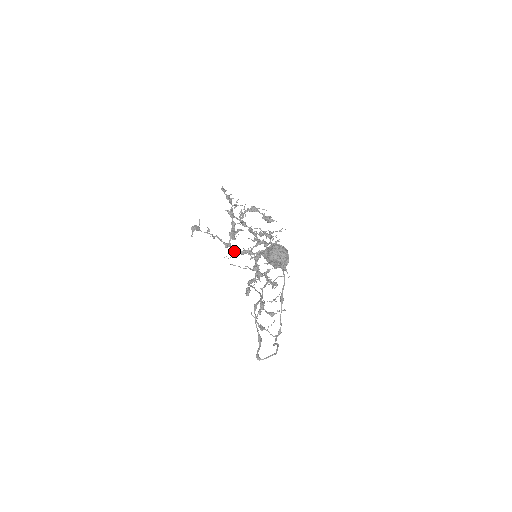
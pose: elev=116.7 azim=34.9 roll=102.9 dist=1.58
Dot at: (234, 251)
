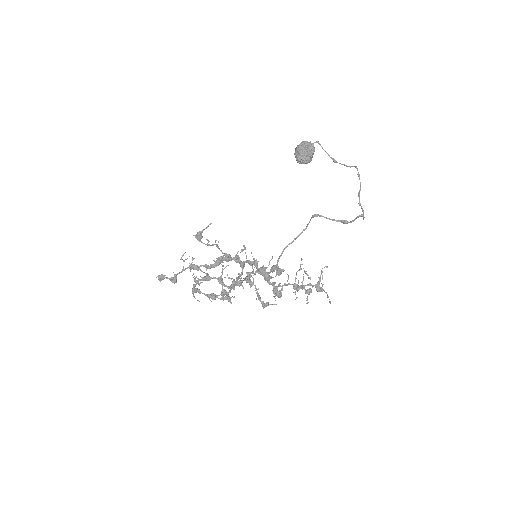
Dot at: (238, 257)
